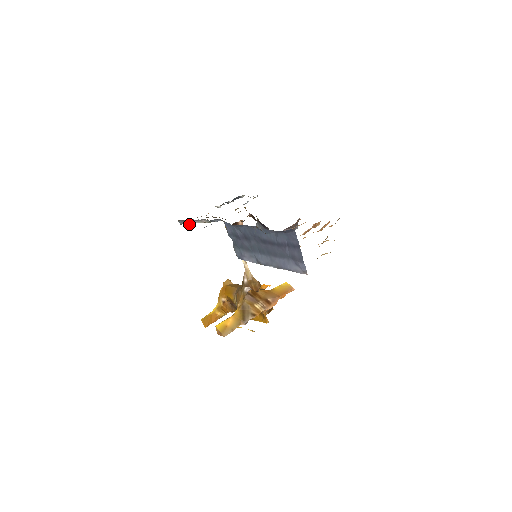
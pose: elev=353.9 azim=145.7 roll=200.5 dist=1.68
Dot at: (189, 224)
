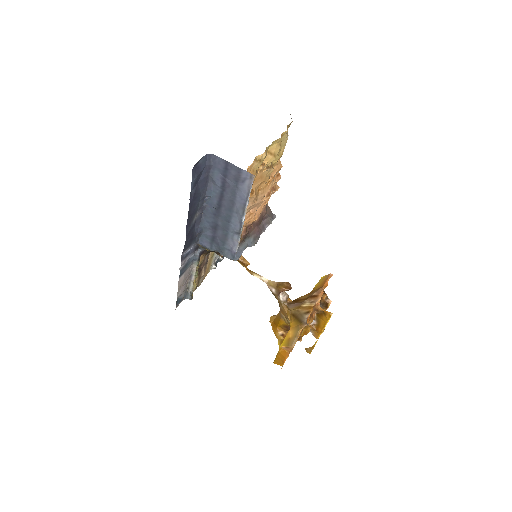
Dot at: (193, 290)
